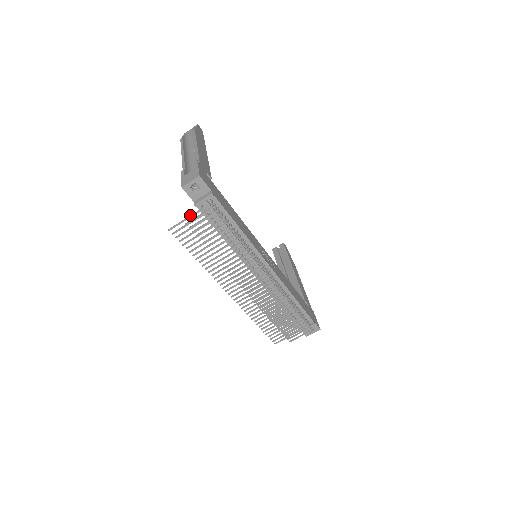
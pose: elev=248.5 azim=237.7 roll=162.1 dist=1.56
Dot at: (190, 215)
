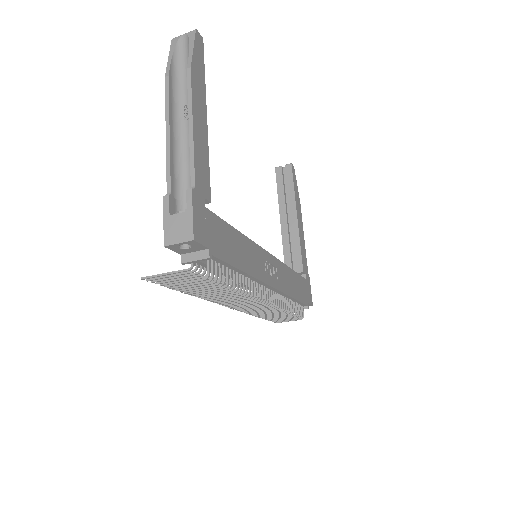
Dot at: (174, 271)
